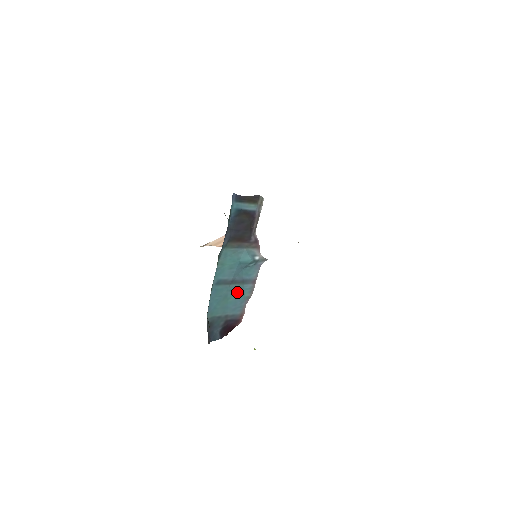
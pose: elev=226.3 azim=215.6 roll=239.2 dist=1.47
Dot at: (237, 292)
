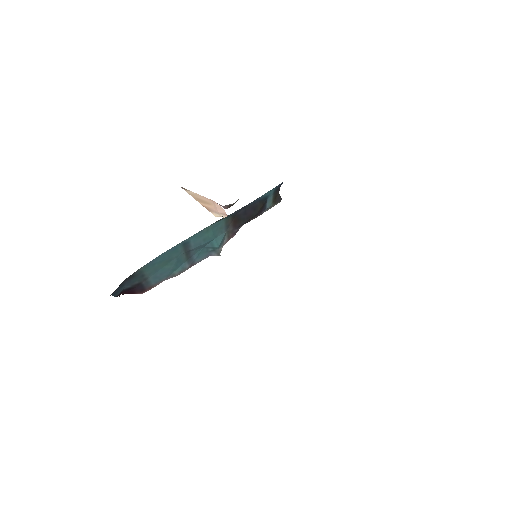
Dot at: (177, 264)
